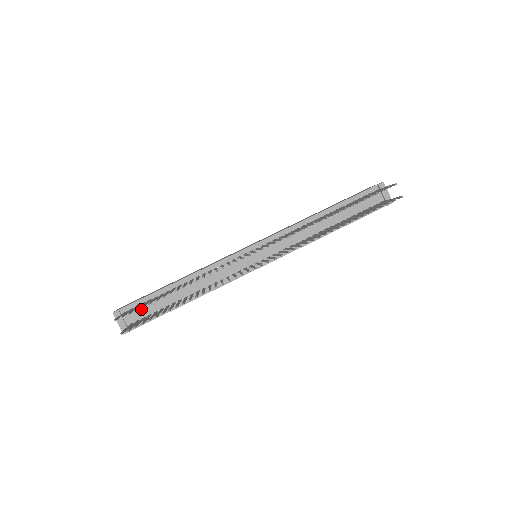
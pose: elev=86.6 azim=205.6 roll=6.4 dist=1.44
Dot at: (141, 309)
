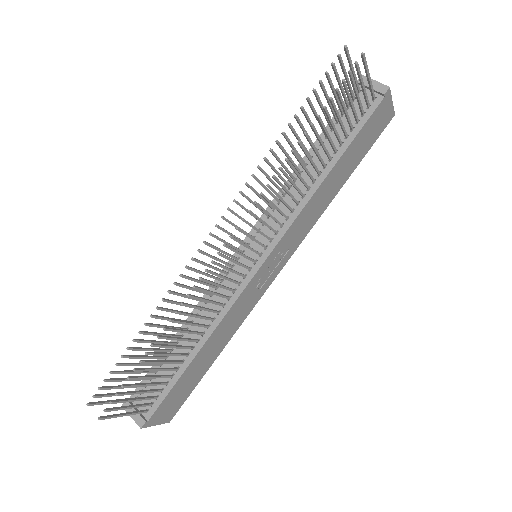
Dot at: (150, 387)
